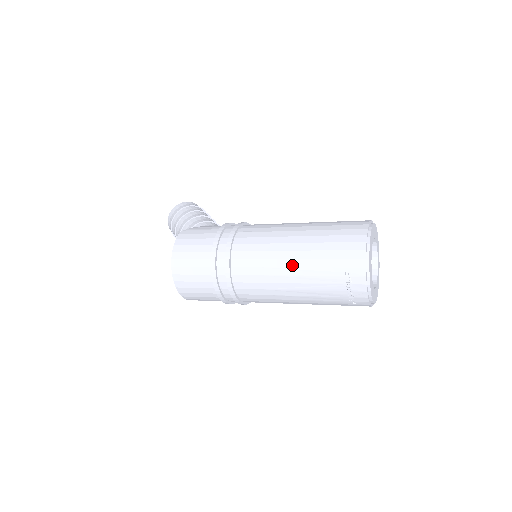
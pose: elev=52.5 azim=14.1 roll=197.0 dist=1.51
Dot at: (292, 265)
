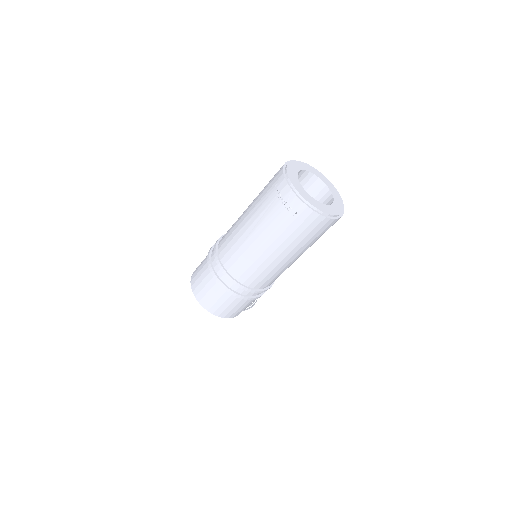
Dot at: (247, 214)
